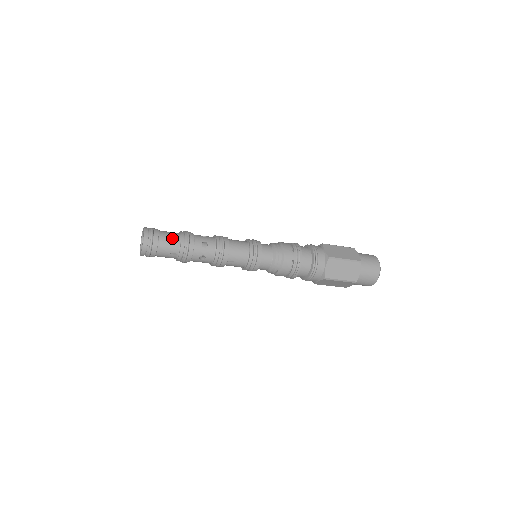
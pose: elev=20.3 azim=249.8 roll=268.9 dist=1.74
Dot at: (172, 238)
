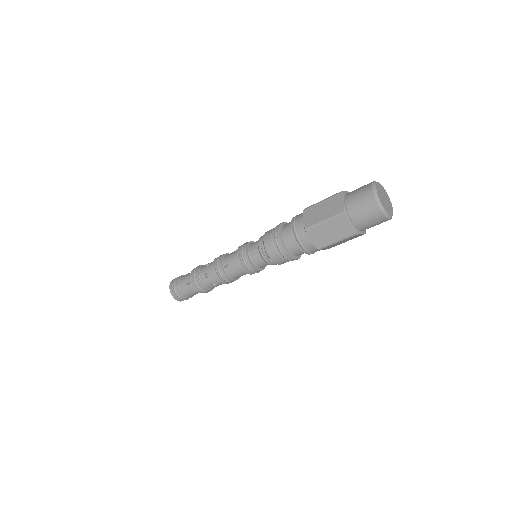
Dot at: (189, 273)
